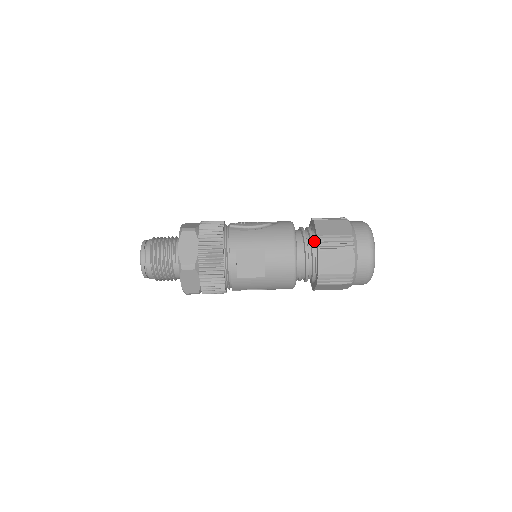
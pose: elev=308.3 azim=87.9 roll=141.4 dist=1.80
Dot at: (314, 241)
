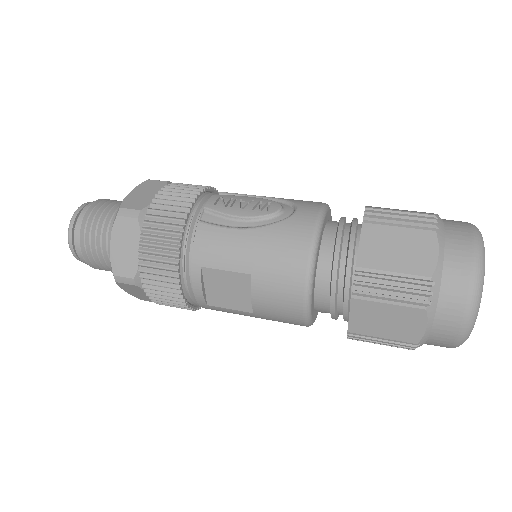
Dot at: (354, 266)
